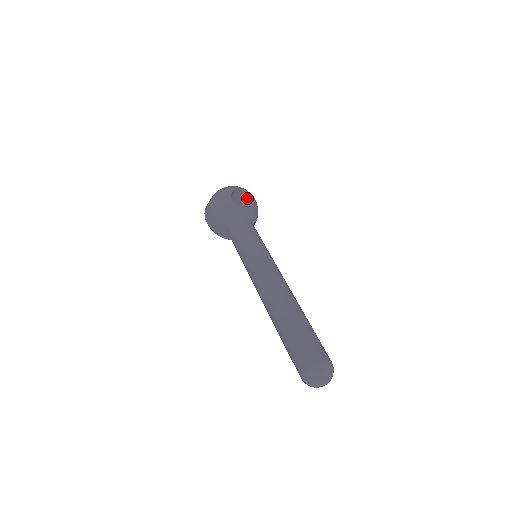
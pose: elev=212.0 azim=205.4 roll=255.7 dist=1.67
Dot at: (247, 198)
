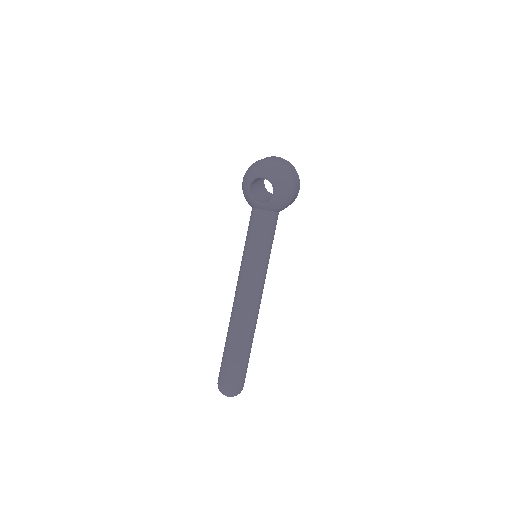
Dot at: occluded
